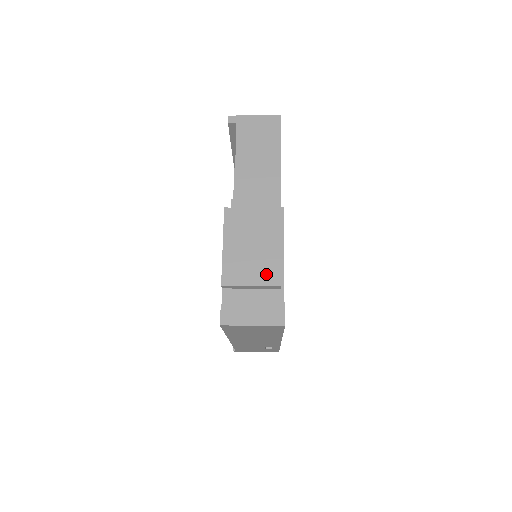
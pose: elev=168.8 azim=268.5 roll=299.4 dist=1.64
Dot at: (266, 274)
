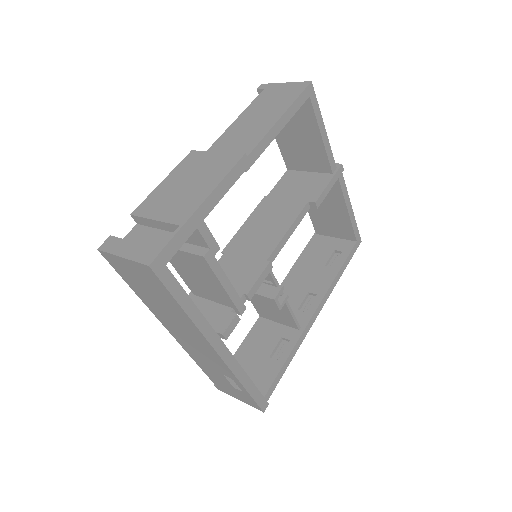
Dot at: (176, 211)
